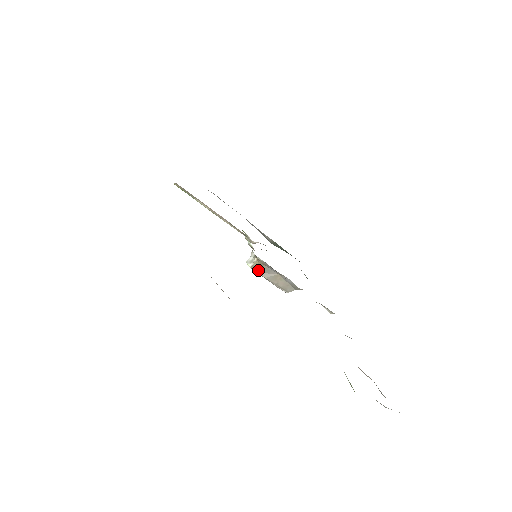
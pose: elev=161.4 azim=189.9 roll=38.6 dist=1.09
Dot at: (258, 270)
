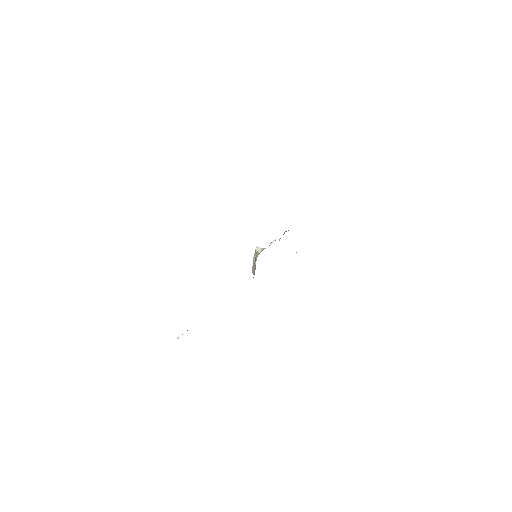
Dot at: (255, 254)
